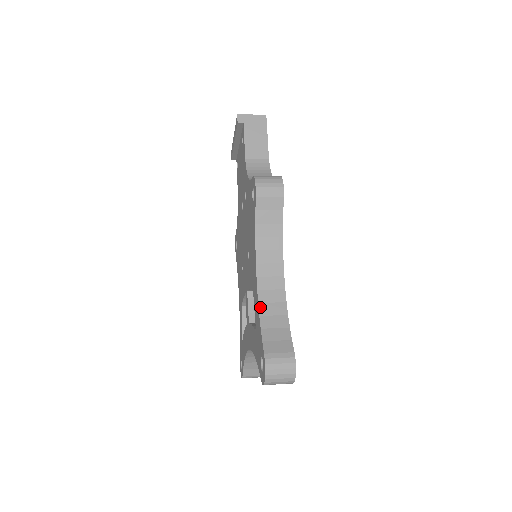
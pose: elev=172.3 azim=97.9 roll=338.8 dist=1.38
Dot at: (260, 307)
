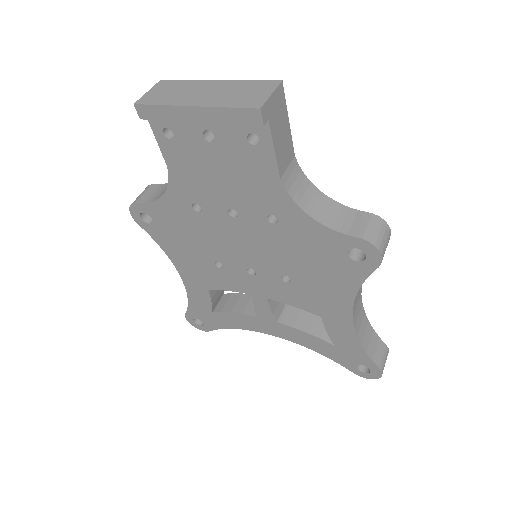
Dot at: (359, 338)
